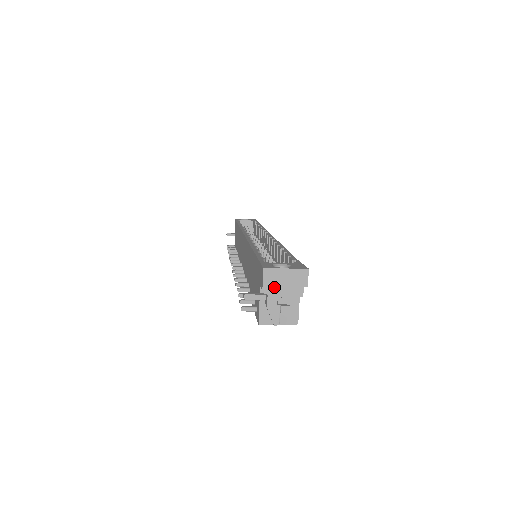
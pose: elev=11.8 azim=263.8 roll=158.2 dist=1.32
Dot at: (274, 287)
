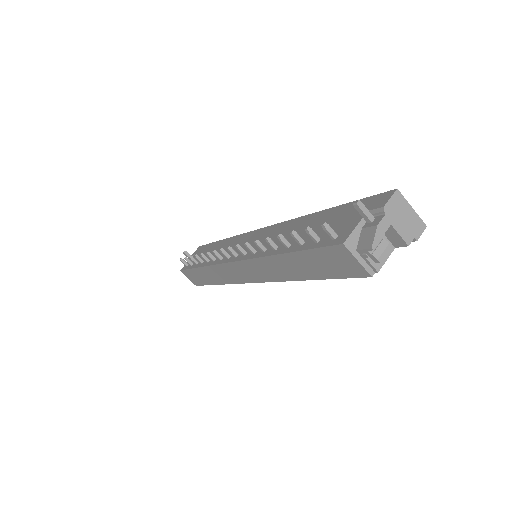
Dot at: (394, 213)
